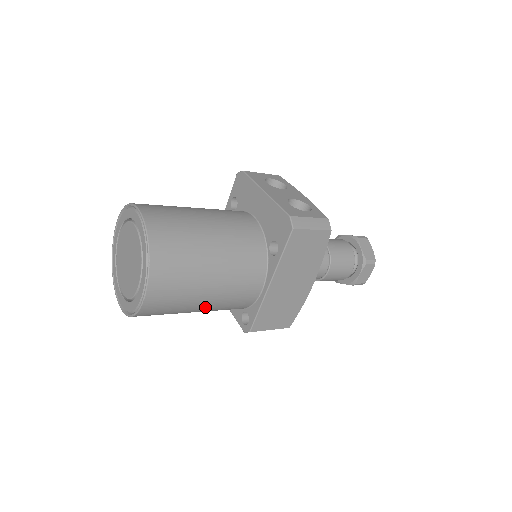
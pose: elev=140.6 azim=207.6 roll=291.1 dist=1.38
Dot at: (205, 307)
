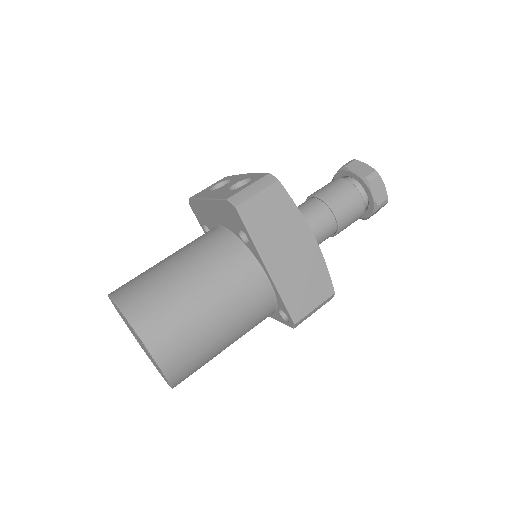
Dot at: (229, 332)
